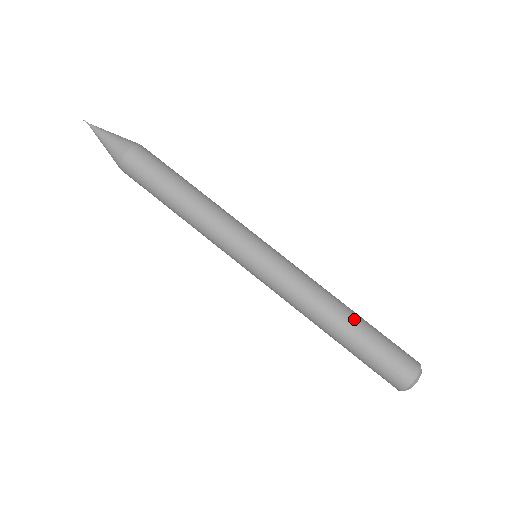
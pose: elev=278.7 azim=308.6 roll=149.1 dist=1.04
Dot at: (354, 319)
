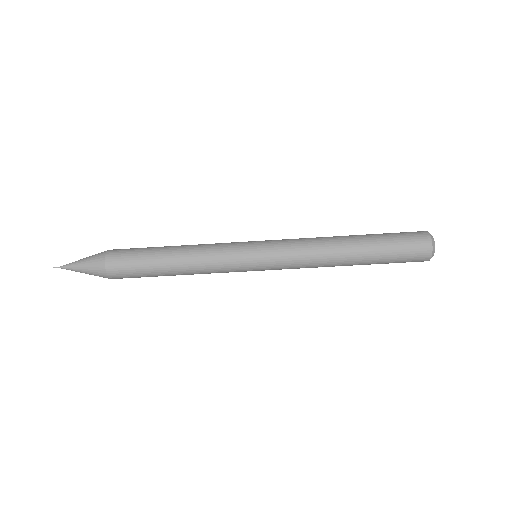
Dot at: (360, 249)
